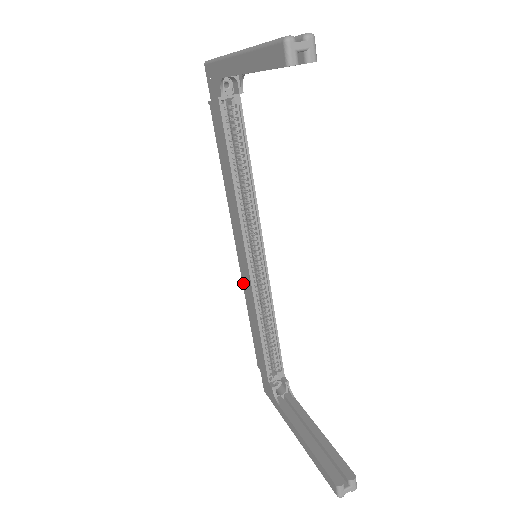
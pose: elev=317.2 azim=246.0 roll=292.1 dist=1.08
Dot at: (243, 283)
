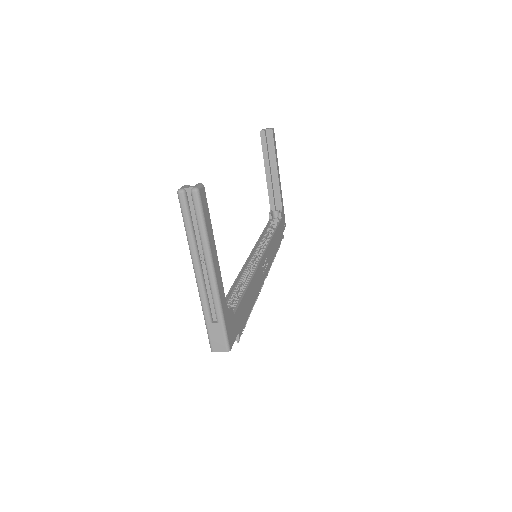
Dot at: occluded
